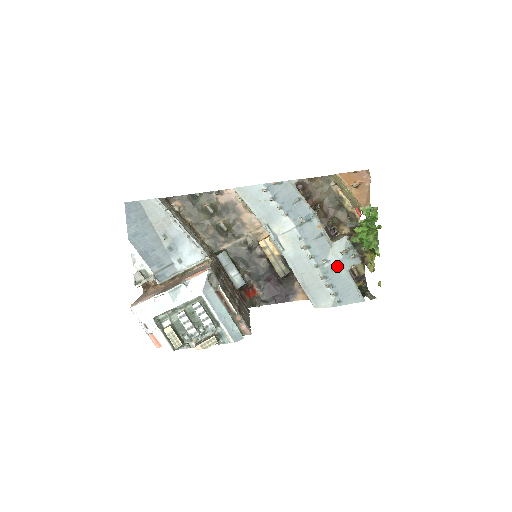
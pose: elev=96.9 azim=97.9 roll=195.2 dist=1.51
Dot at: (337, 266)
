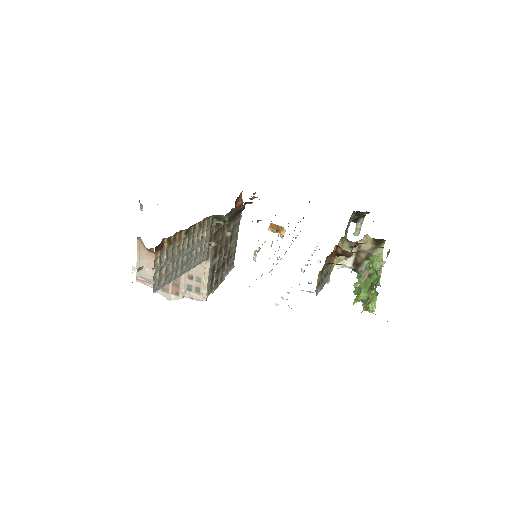
Dot at: occluded
